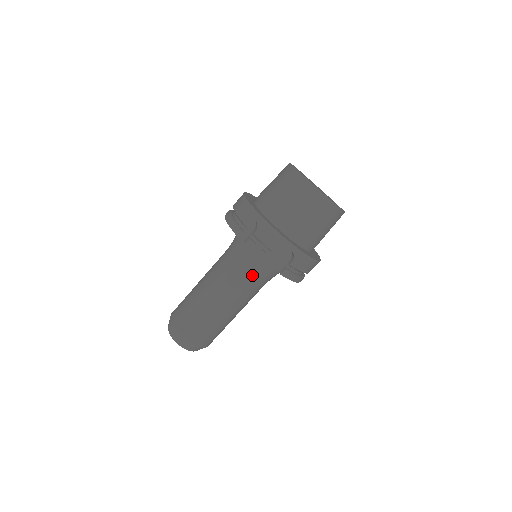
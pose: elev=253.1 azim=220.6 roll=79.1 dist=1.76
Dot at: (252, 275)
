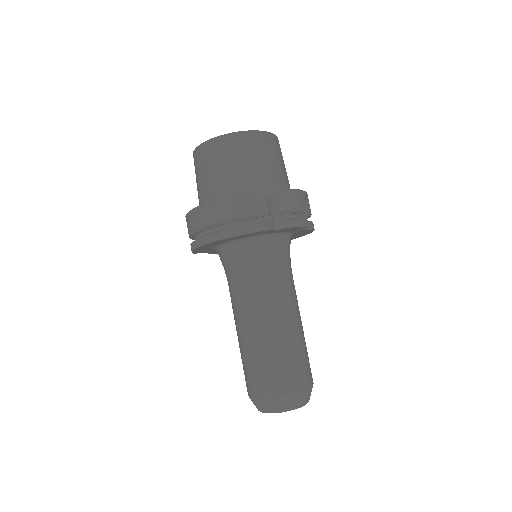
Dot at: (288, 263)
